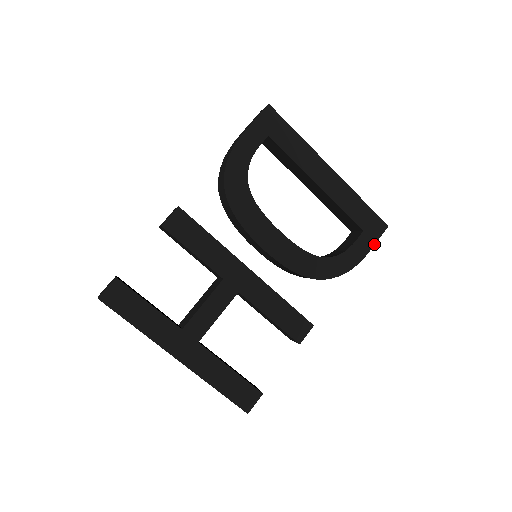
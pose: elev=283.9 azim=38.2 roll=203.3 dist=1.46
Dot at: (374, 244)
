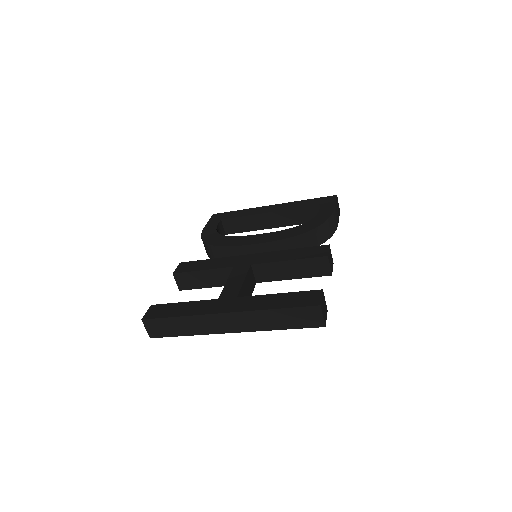
Dot at: (335, 203)
